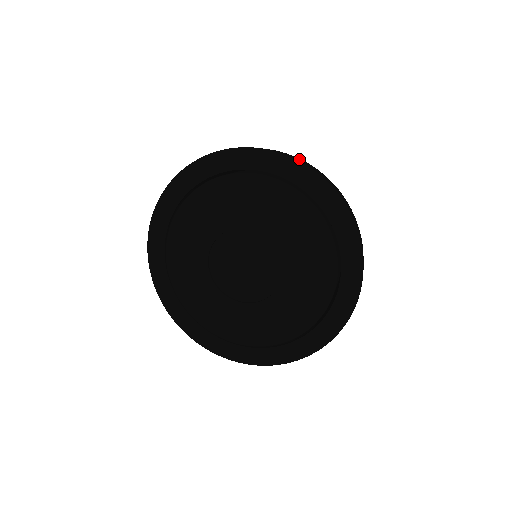
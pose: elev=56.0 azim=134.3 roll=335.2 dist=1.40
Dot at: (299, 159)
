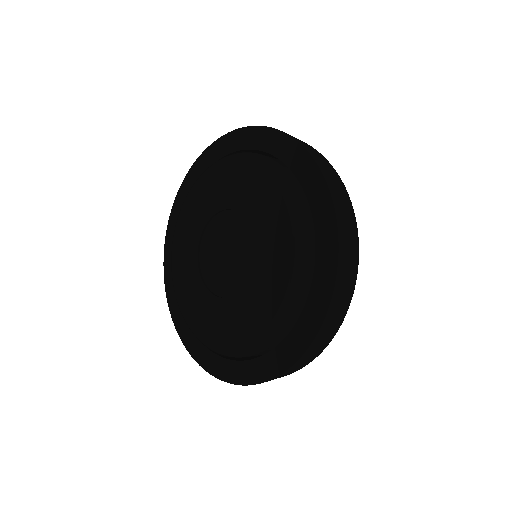
Dot at: (309, 147)
